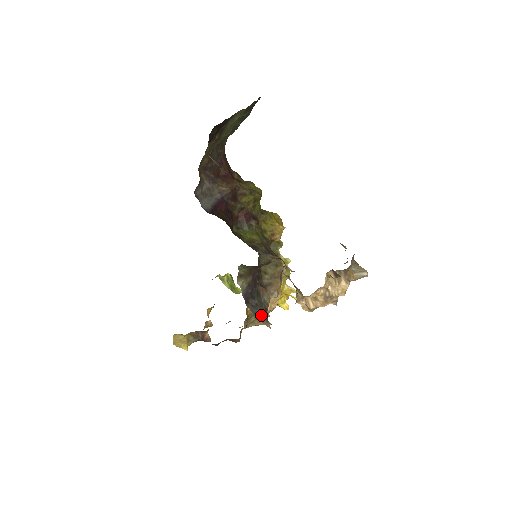
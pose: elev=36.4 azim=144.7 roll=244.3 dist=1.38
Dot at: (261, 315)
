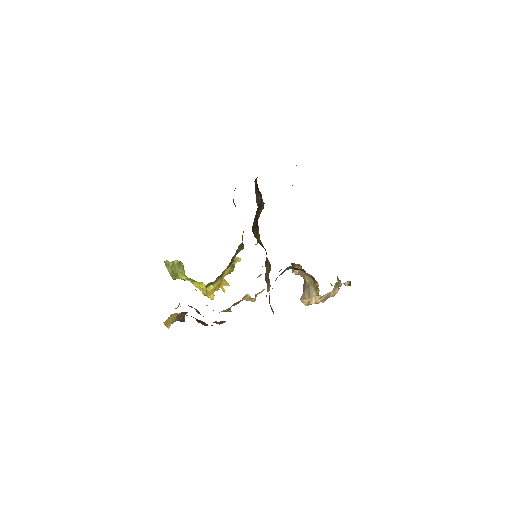
Dot at: occluded
